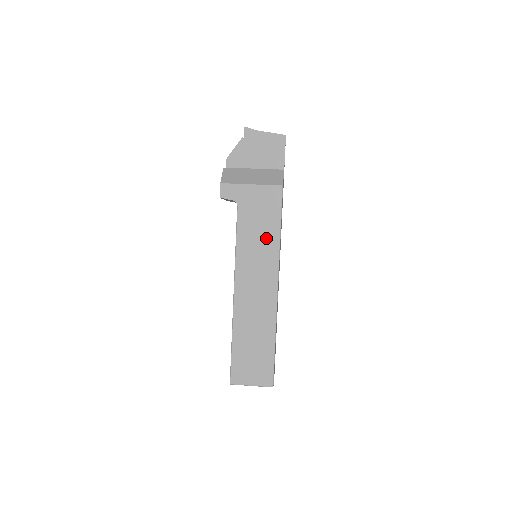
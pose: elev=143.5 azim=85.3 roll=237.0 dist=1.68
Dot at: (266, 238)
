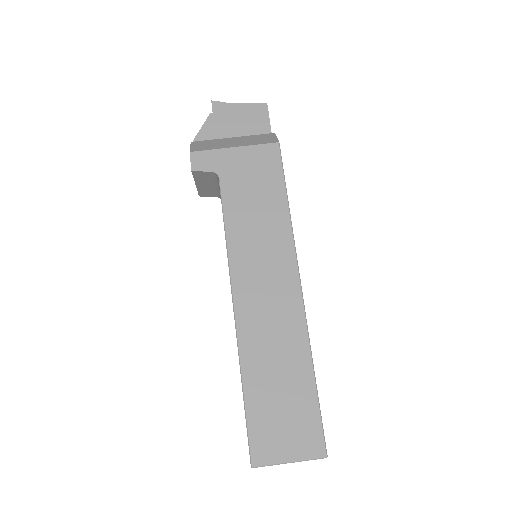
Dot at: (269, 215)
